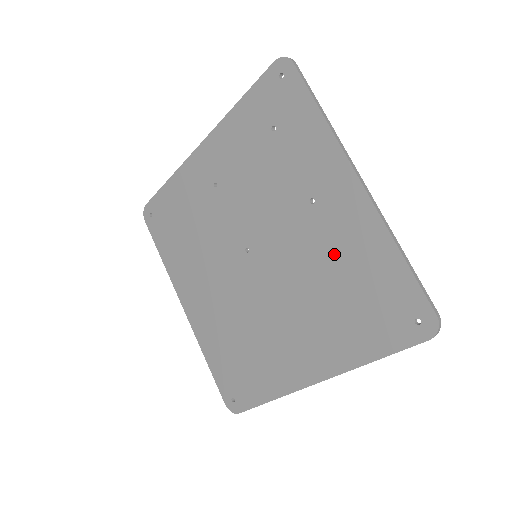
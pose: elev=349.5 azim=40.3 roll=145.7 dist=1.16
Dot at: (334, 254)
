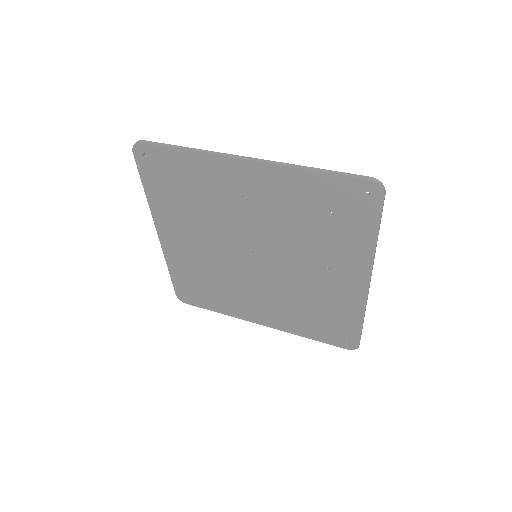
Dot at: (321, 296)
